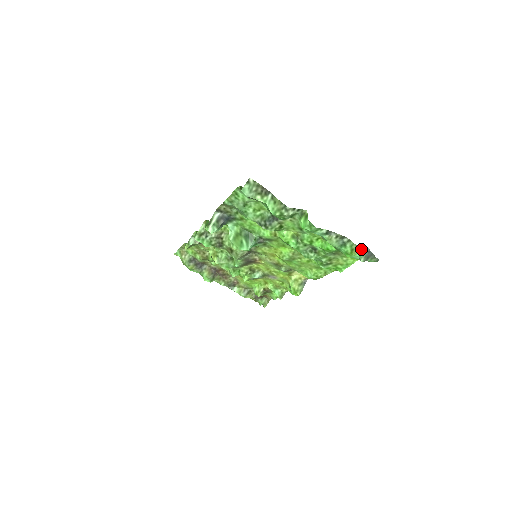
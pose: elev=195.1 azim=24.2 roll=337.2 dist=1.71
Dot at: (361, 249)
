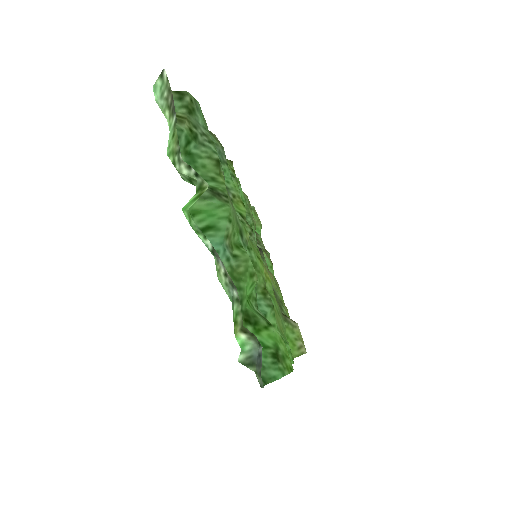
Dot at: (250, 336)
